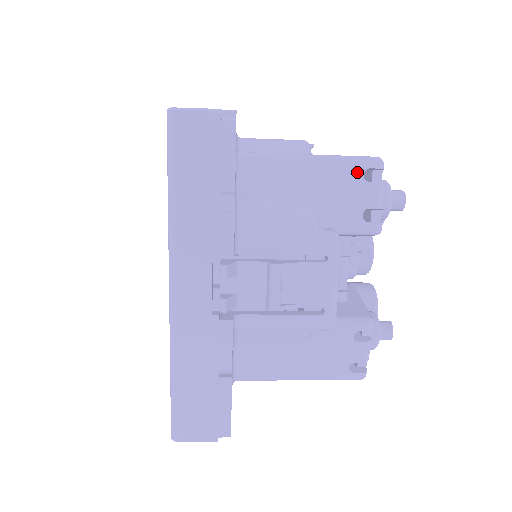
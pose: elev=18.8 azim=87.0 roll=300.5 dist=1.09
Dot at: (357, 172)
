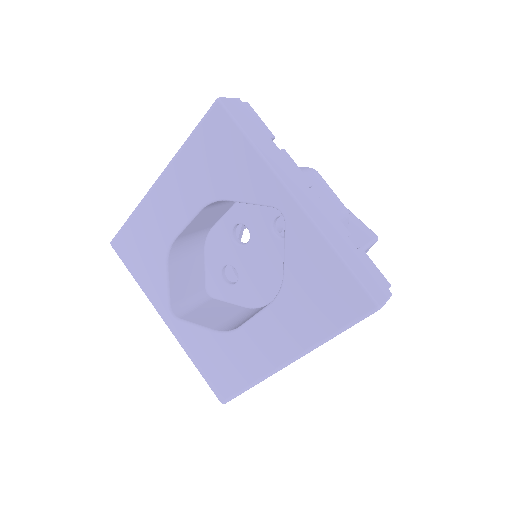
Dot at: occluded
